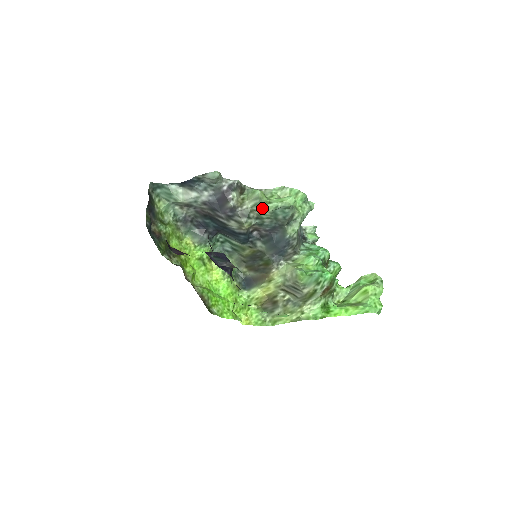
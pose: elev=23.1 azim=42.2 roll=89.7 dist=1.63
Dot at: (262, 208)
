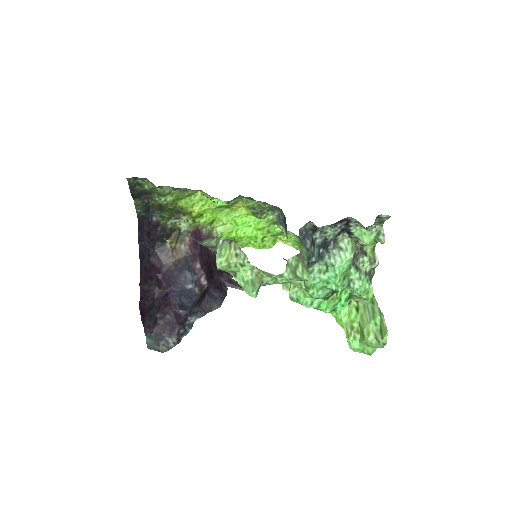
Dot at: occluded
